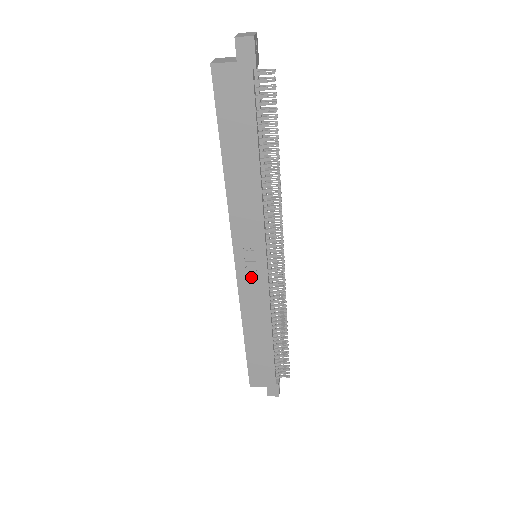
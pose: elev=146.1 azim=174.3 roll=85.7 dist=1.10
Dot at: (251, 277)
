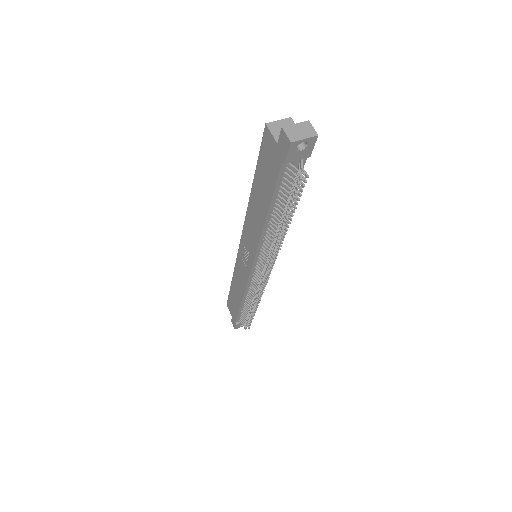
Dot at: (243, 262)
